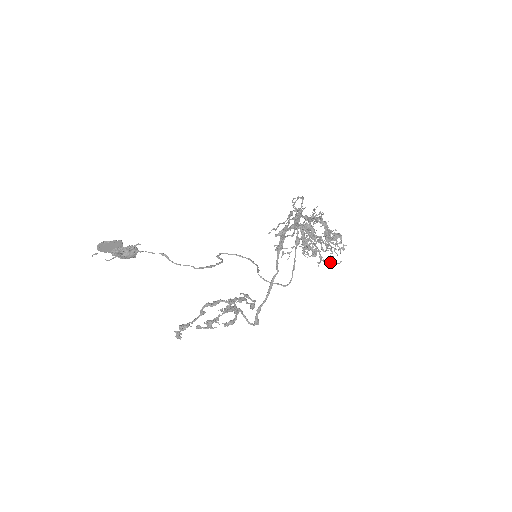
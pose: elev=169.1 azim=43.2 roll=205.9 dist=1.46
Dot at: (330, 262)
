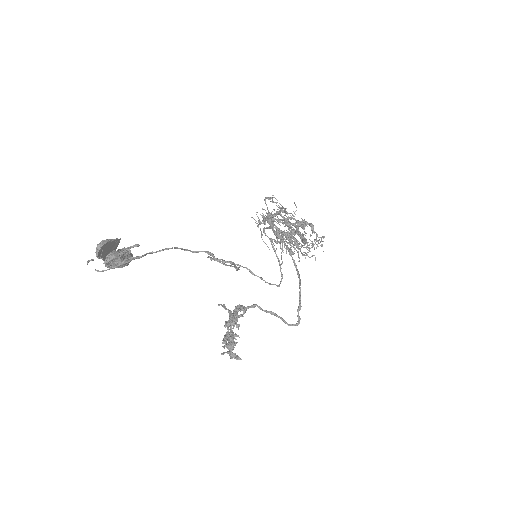
Dot at: (299, 260)
